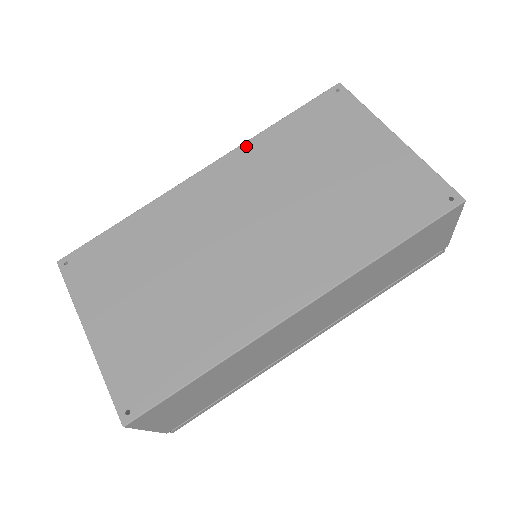
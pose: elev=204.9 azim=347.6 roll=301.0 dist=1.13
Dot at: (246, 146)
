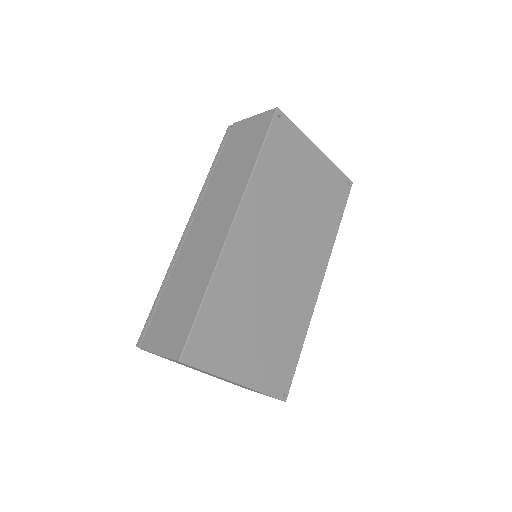
Dot at: (251, 187)
